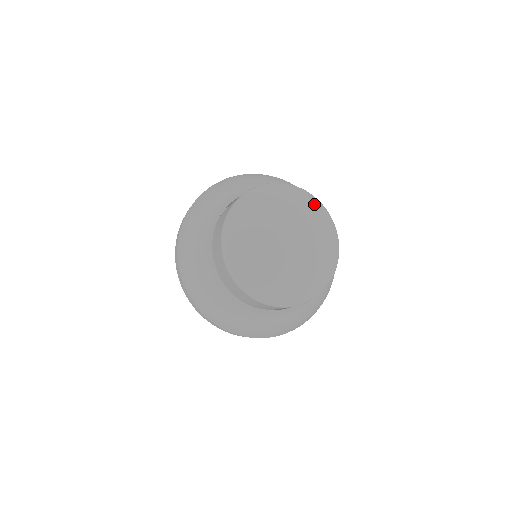
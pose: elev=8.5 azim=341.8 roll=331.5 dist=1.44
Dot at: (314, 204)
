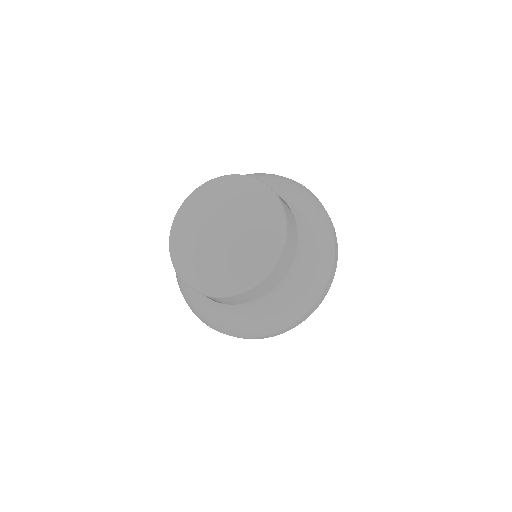
Dot at: (273, 219)
